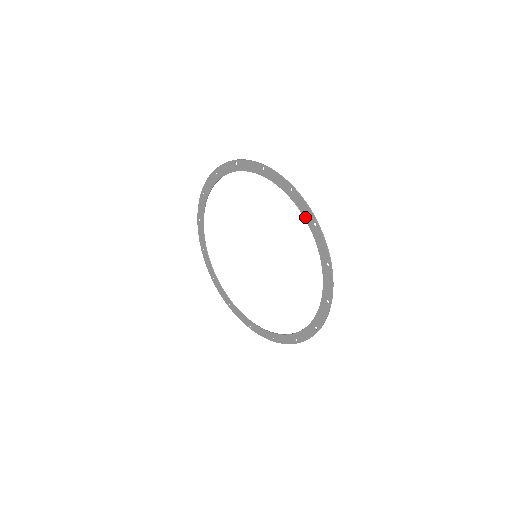
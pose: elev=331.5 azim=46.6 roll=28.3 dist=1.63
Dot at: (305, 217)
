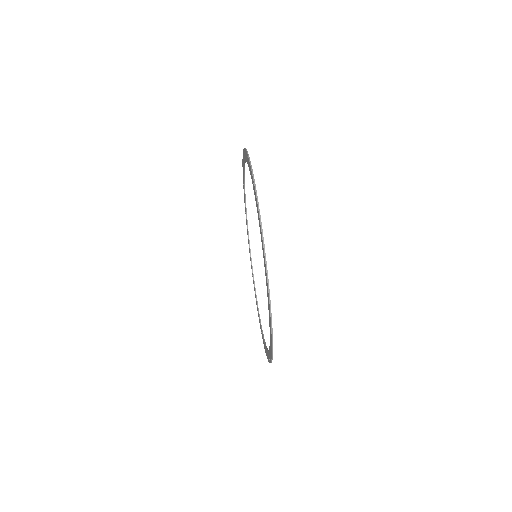
Dot at: (268, 305)
